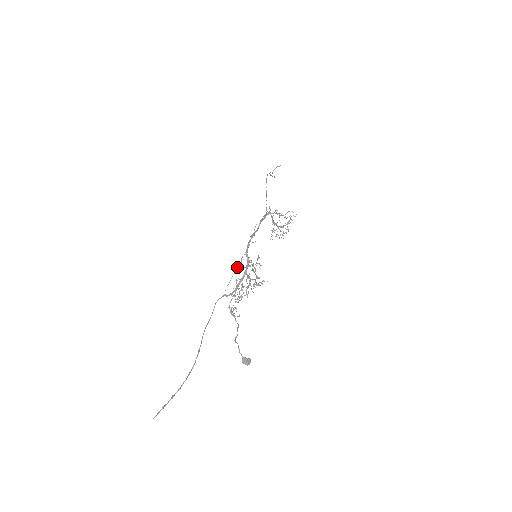
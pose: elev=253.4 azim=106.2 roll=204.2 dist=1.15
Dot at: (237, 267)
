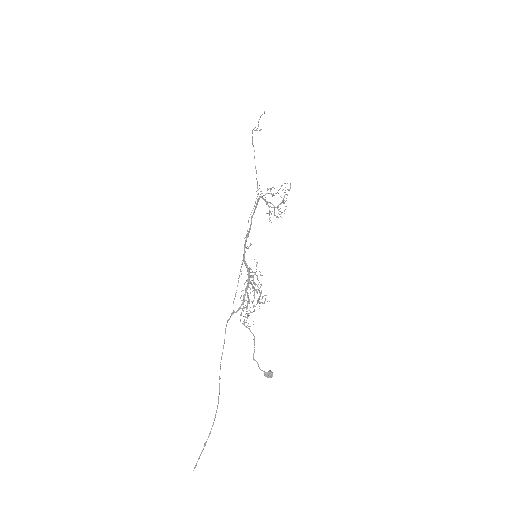
Dot at: occluded
